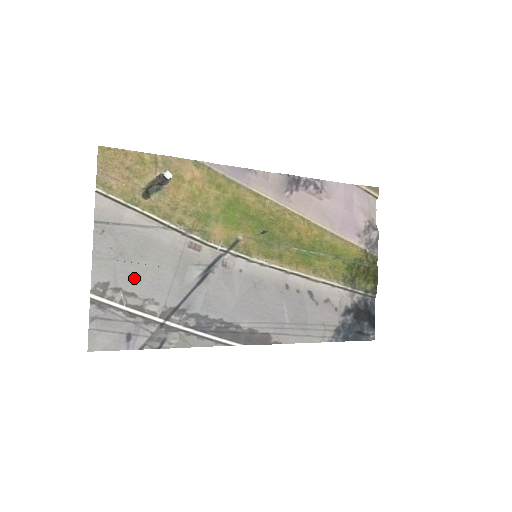
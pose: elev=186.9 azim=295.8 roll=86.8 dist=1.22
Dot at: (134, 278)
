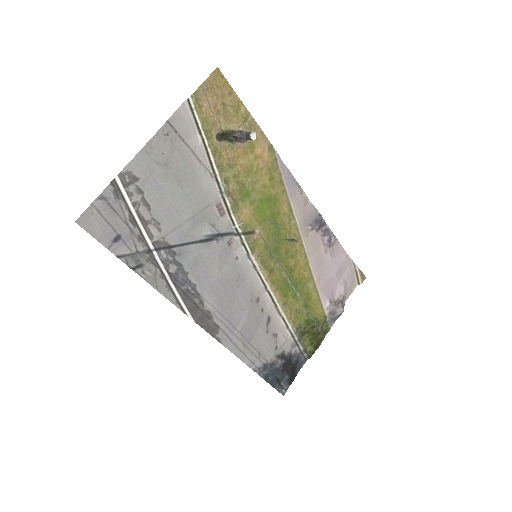
Dot at: (160, 193)
